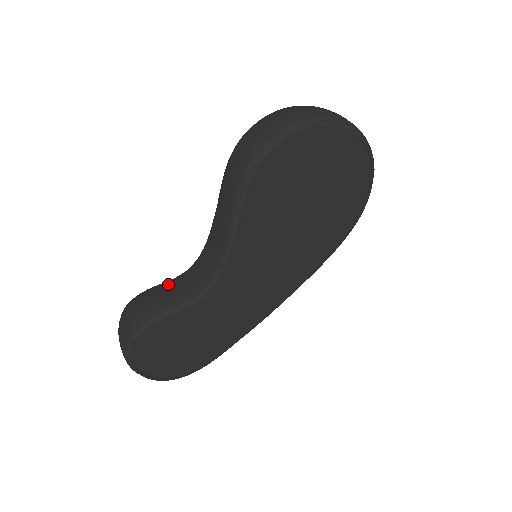
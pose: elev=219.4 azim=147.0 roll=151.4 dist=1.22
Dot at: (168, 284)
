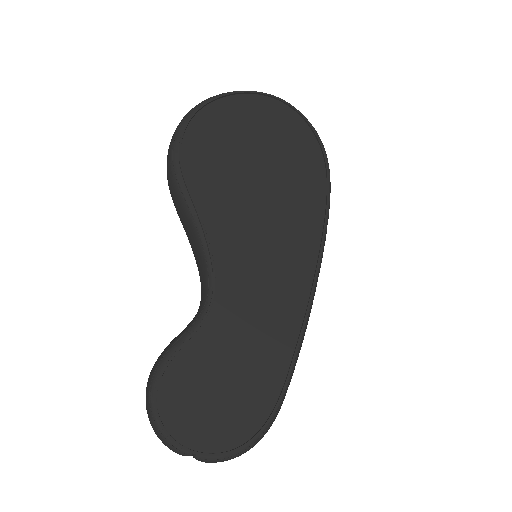
Dot at: occluded
